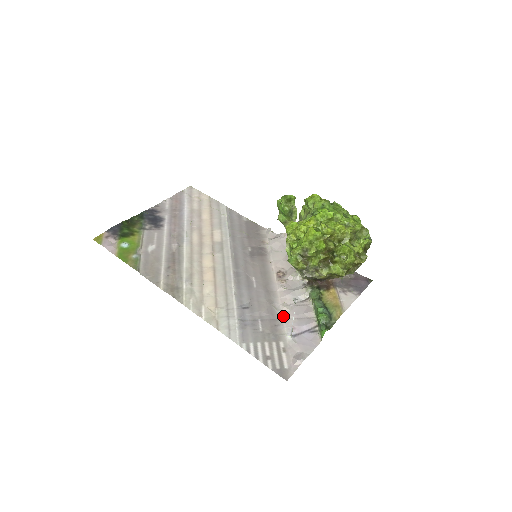
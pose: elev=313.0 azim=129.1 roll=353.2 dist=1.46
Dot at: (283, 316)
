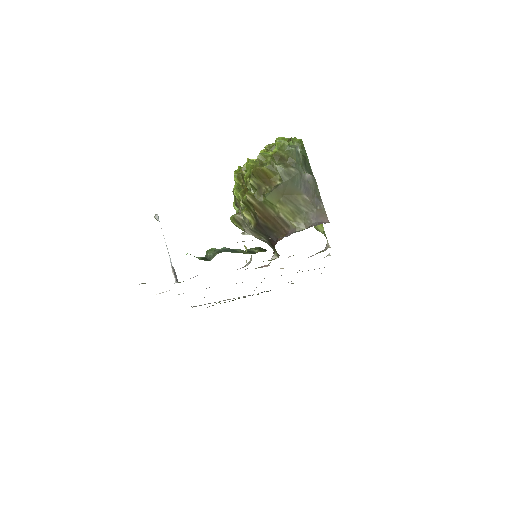
Dot at: occluded
